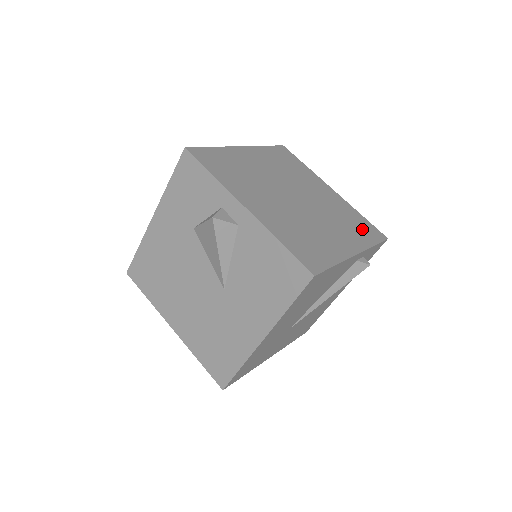
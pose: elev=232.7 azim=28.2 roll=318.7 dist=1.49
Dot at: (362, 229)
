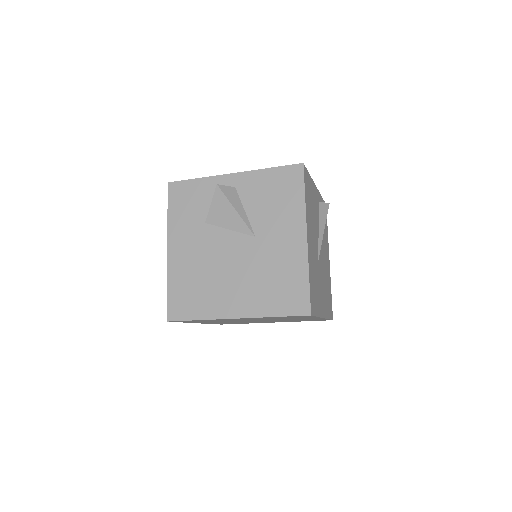
Dot at: occluded
